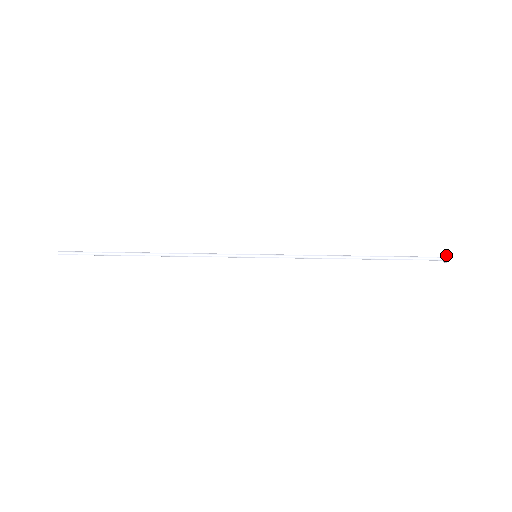
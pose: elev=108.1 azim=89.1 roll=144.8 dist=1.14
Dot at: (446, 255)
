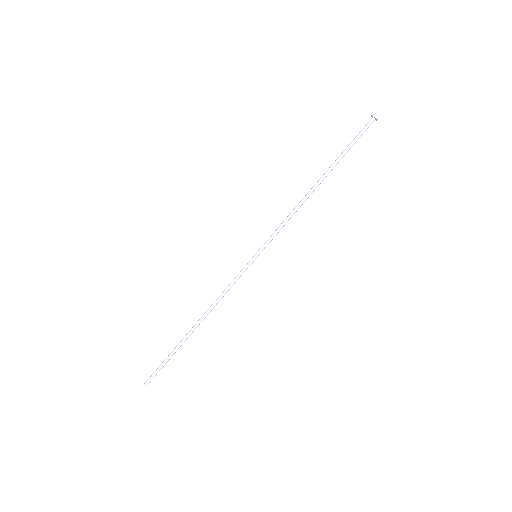
Dot at: (373, 115)
